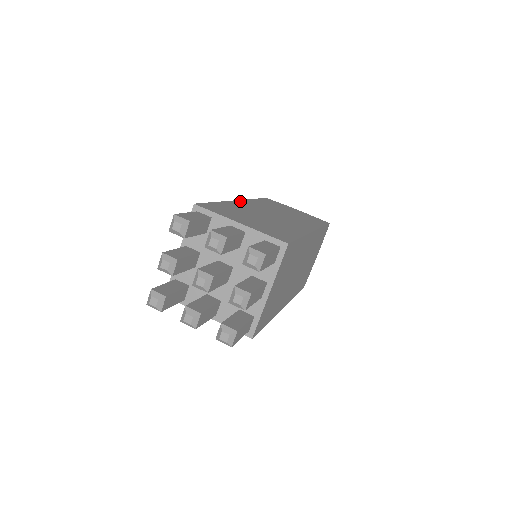
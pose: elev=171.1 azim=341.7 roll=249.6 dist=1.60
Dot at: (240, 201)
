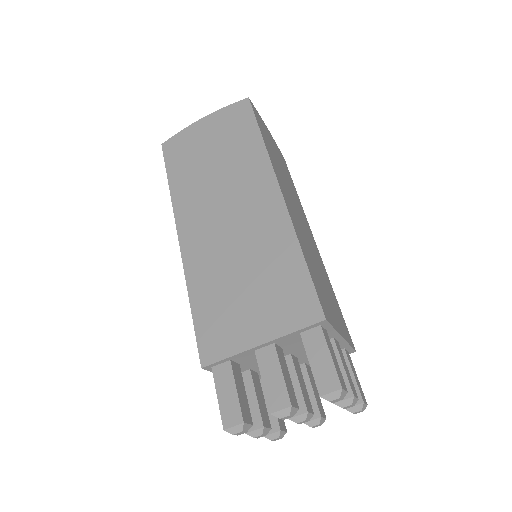
Dot at: (283, 193)
